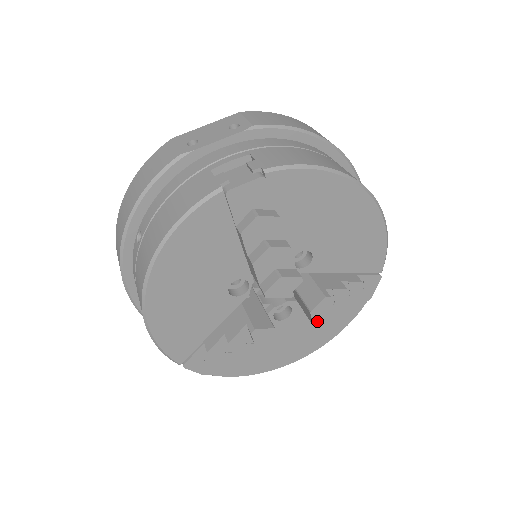
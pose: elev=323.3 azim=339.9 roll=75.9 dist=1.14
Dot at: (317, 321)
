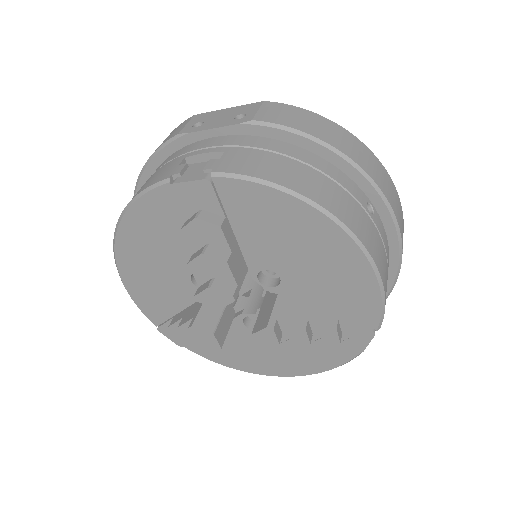
Dot at: (262, 347)
